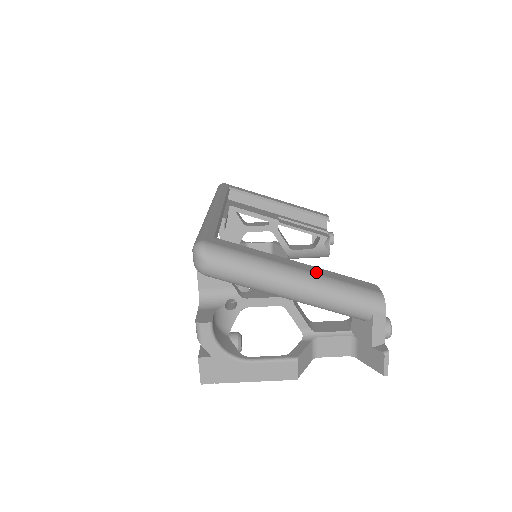
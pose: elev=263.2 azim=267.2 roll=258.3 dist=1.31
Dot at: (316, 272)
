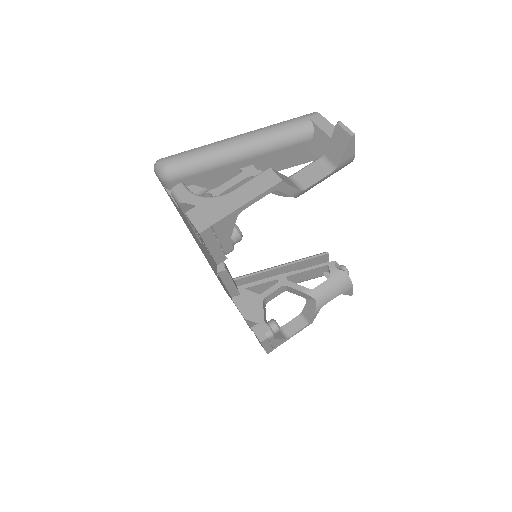
Dot at: occluded
